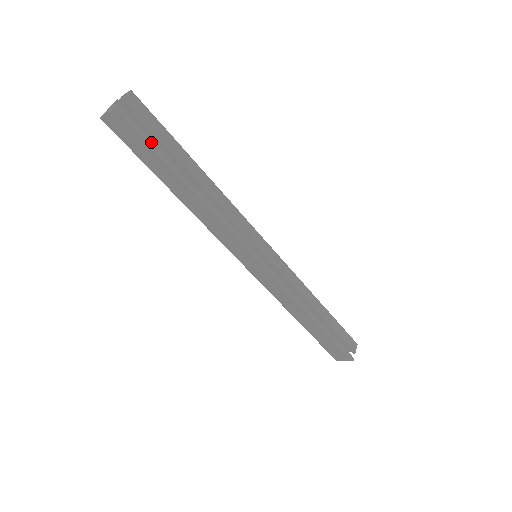
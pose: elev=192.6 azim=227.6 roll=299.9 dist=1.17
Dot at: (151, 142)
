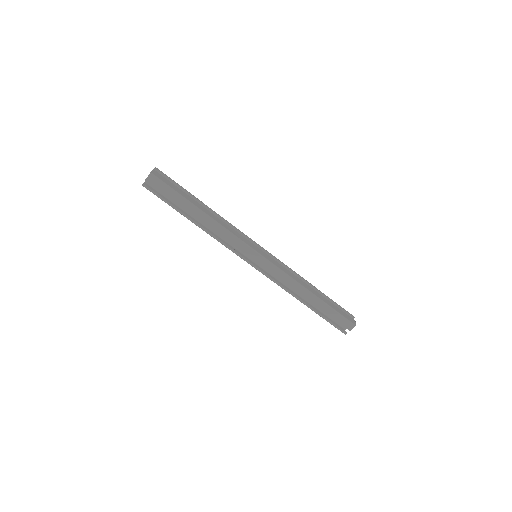
Dot at: (164, 200)
